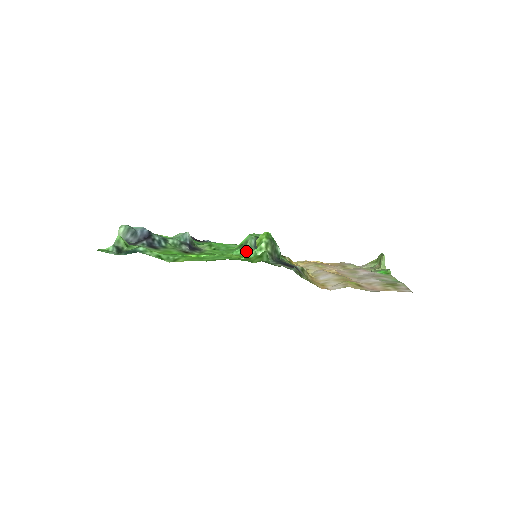
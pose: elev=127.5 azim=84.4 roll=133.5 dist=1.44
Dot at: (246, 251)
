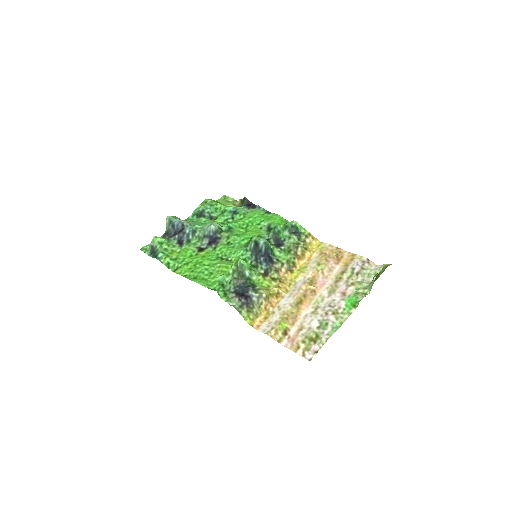
Dot at: (243, 255)
